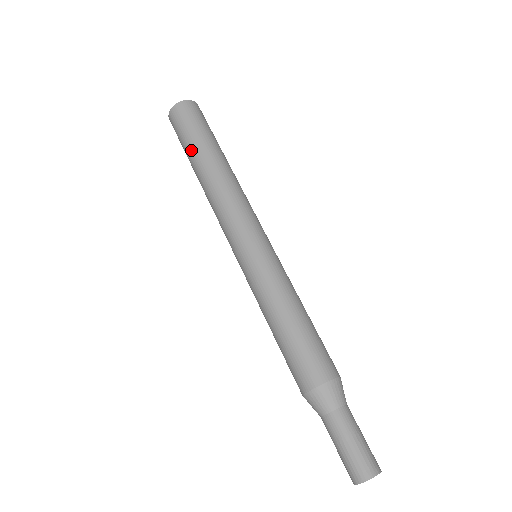
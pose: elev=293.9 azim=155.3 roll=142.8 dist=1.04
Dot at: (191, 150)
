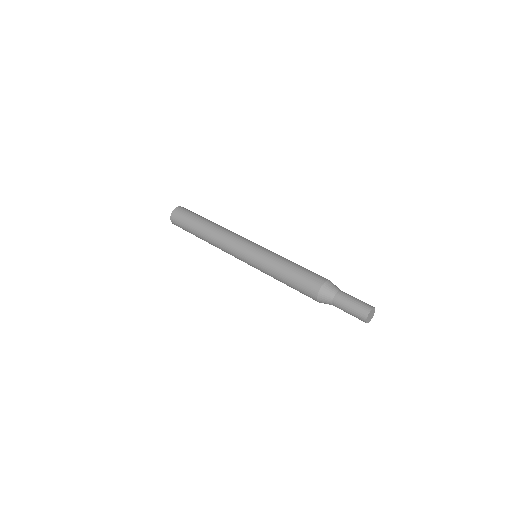
Dot at: (193, 233)
